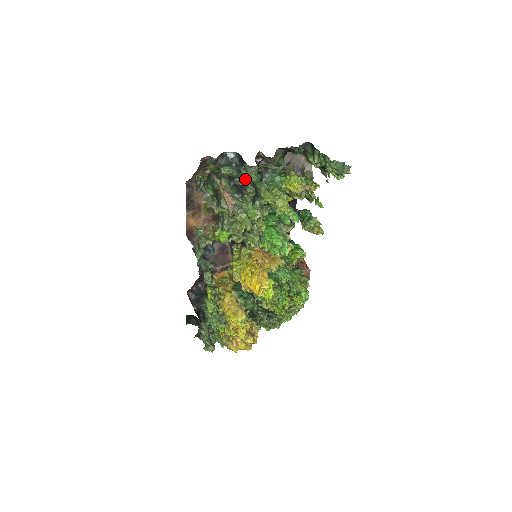
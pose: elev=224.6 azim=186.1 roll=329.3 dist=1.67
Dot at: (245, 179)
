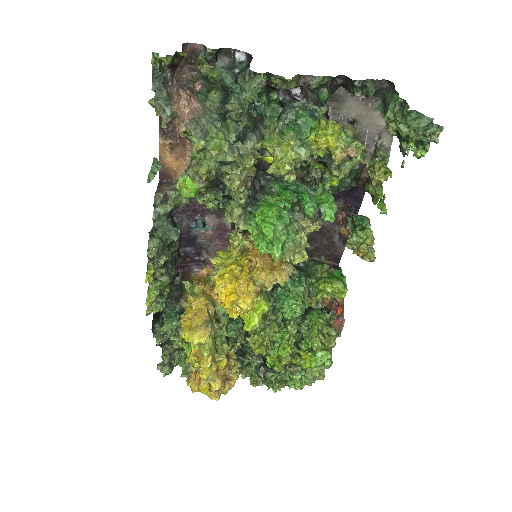
Dot at: (239, 93)
